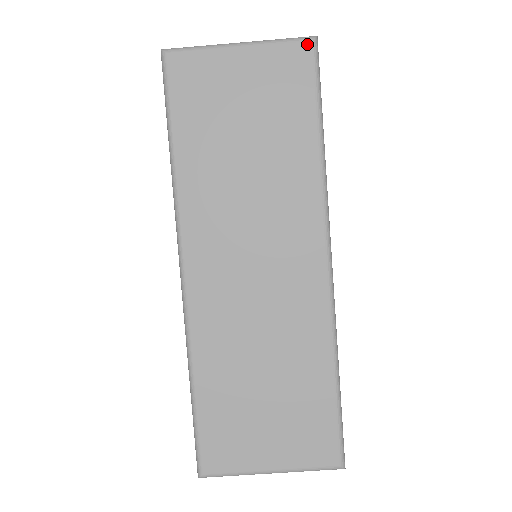
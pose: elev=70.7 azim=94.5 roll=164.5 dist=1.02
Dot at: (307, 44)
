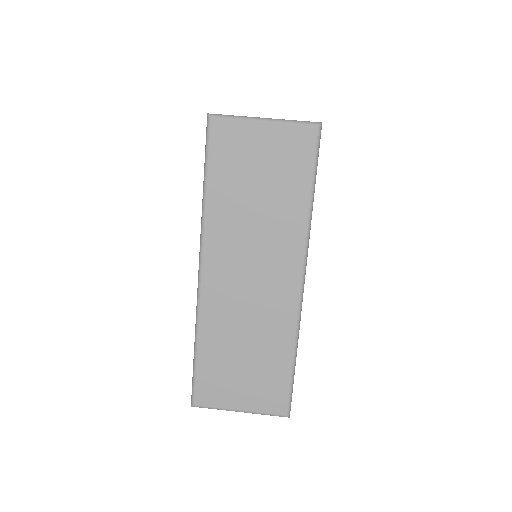
Dot at: (313, 128)
